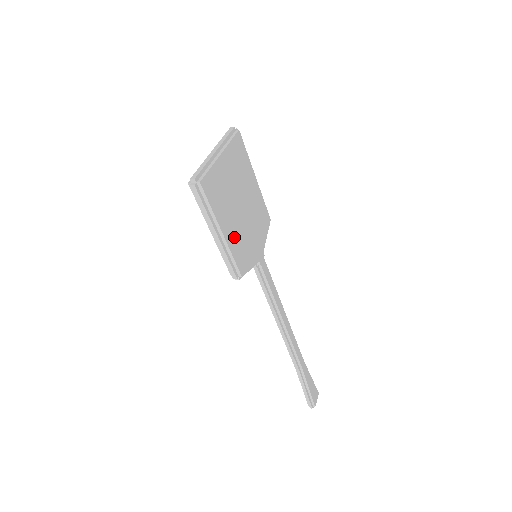
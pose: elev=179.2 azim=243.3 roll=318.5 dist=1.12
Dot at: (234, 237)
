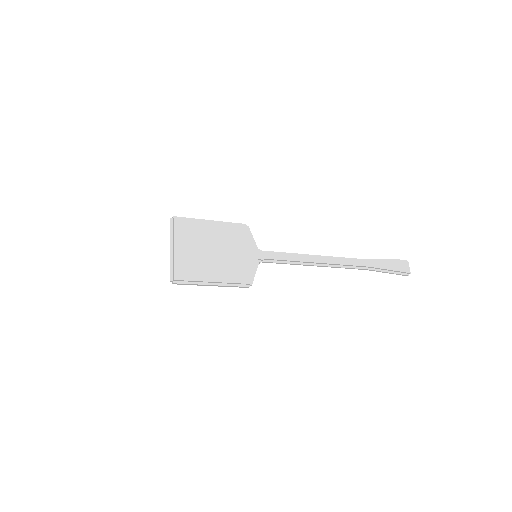
Dot at: (224, 273)
